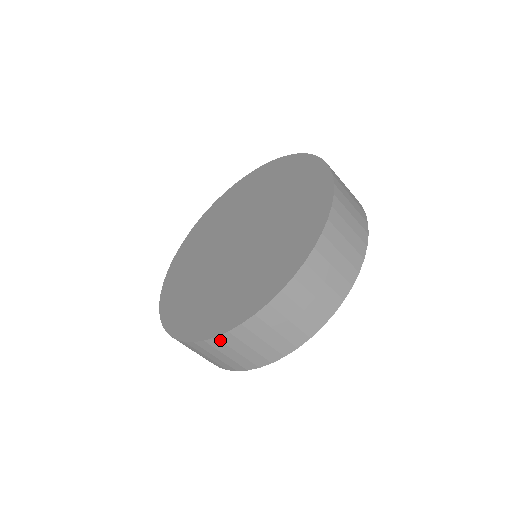
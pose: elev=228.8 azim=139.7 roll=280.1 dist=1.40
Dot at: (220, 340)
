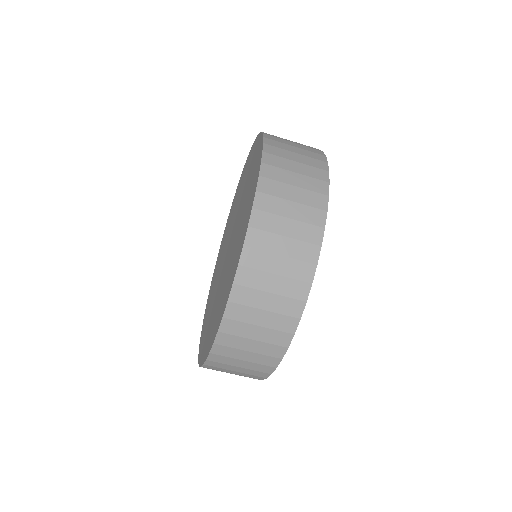
Dot at: occluded
